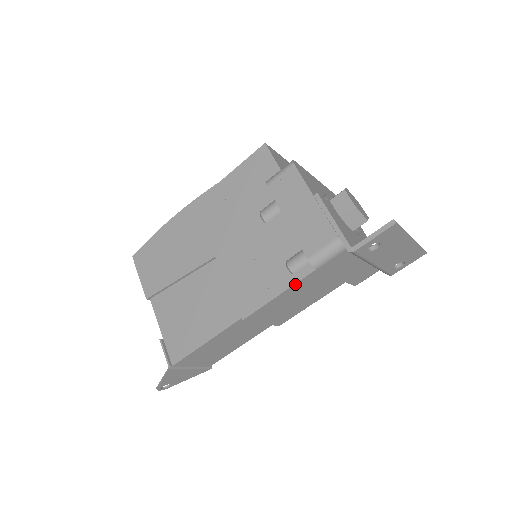
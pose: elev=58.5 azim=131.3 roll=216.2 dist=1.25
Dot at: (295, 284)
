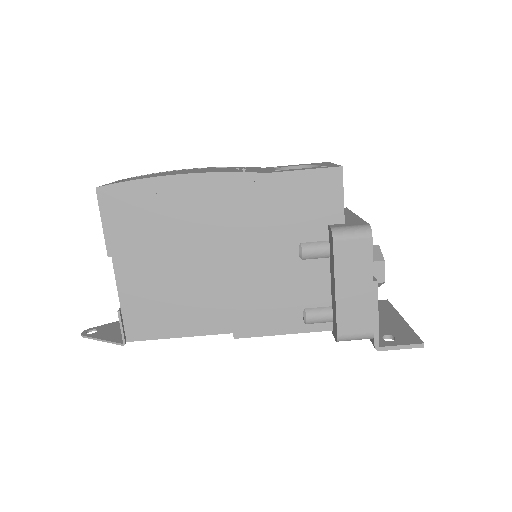
Dot at: (303, 332)
